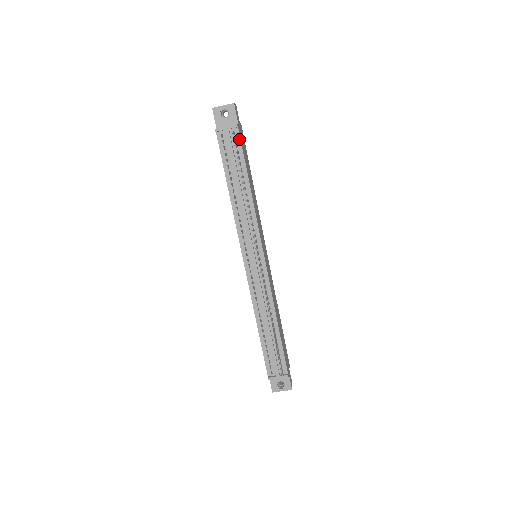
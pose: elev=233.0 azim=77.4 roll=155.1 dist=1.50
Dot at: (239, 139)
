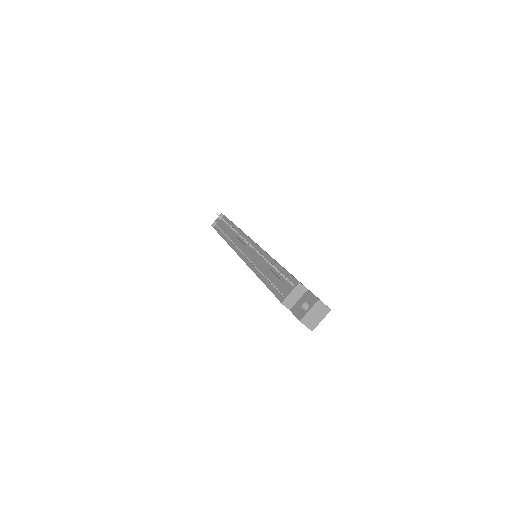
Dot at: (225, 218)
